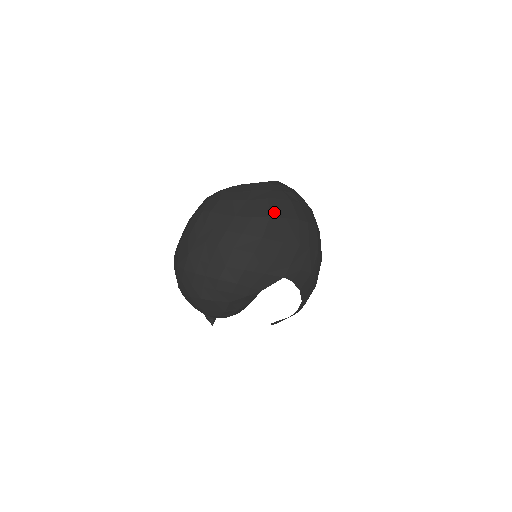
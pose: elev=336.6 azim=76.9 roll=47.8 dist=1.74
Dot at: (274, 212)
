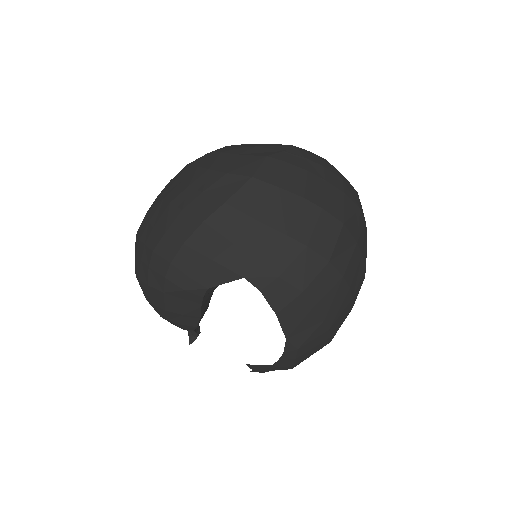
Dot at: (264, 174)
